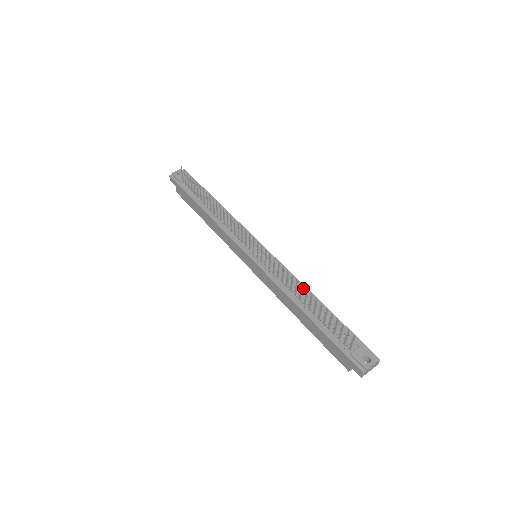
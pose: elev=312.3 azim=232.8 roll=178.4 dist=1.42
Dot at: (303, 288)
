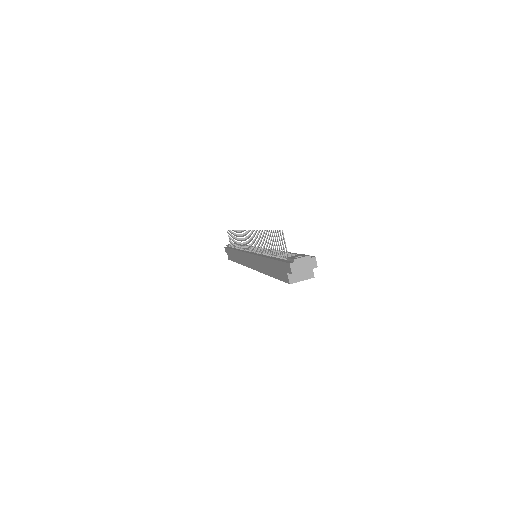
Dot at: (277, 251)
